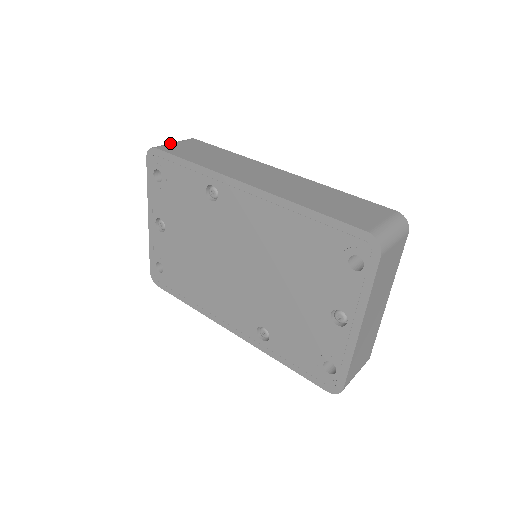
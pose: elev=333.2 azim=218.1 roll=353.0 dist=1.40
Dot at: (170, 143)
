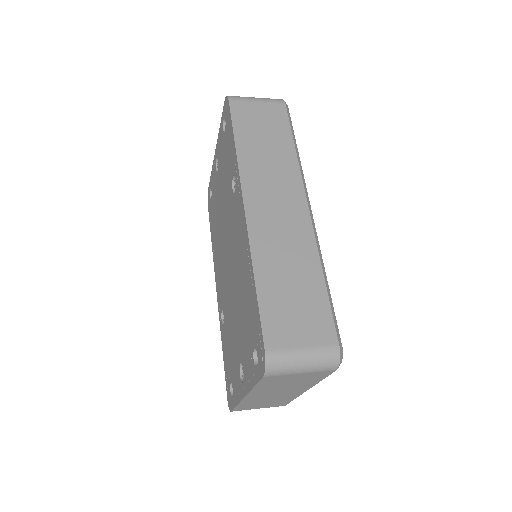
Dot at: (252, 99)
